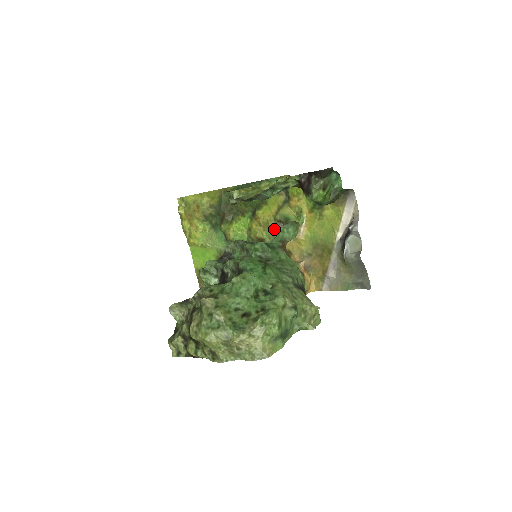
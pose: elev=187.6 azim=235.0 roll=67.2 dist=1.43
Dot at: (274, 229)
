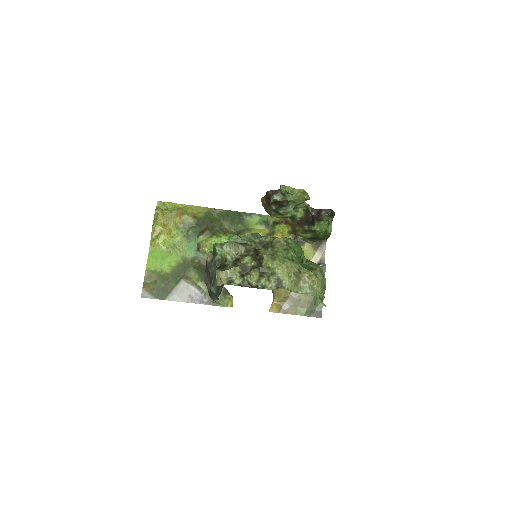
Dot at: occluded
